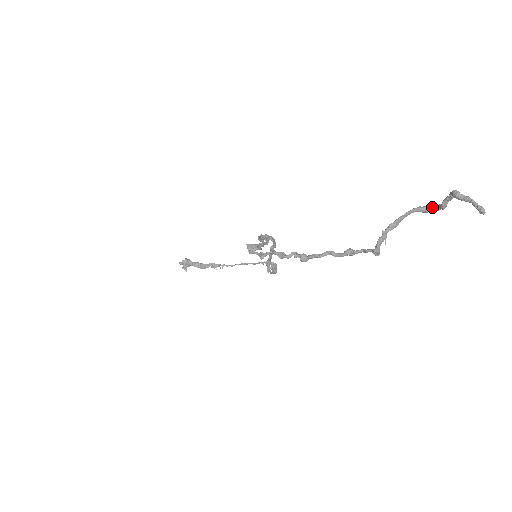
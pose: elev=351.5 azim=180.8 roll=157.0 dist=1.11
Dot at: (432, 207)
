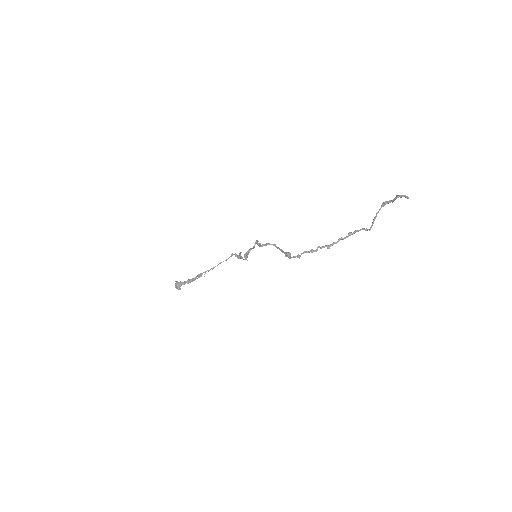
Dot at: (388, 203)
